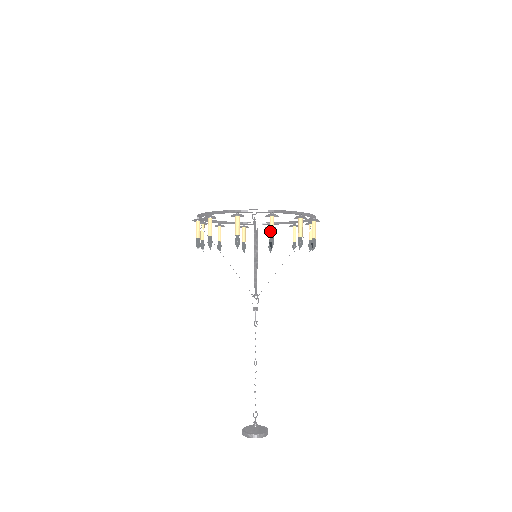
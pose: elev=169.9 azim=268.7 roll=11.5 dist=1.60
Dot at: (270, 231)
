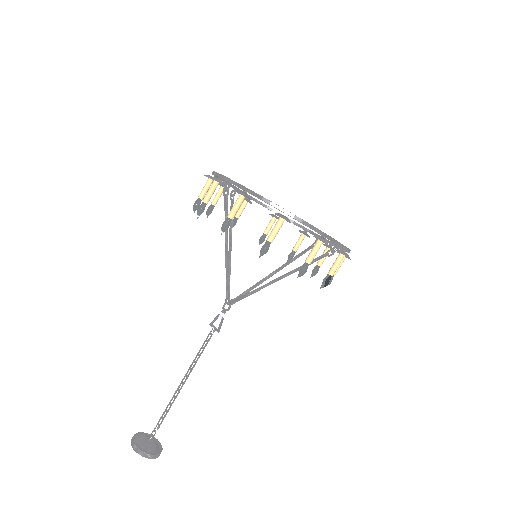
Dot at: (333, 271)
